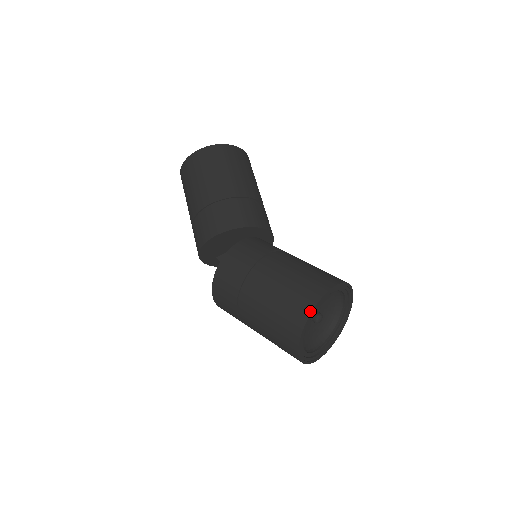
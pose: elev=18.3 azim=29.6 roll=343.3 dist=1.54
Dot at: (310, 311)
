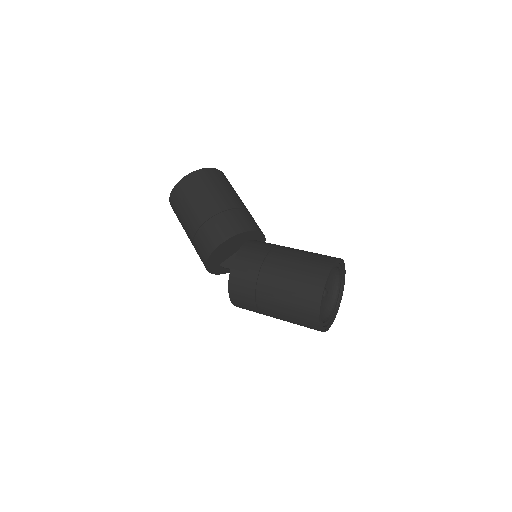
Dot at: (324, 283)
